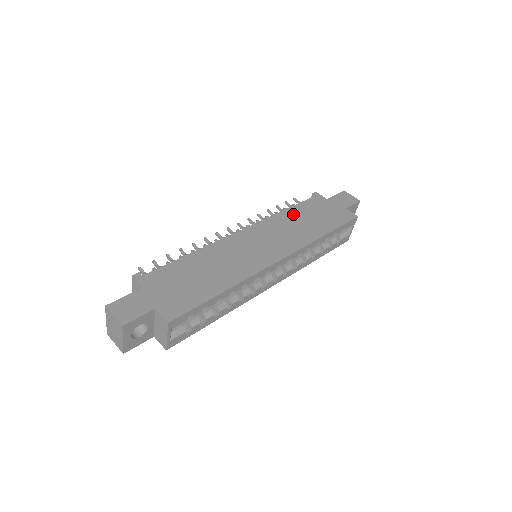
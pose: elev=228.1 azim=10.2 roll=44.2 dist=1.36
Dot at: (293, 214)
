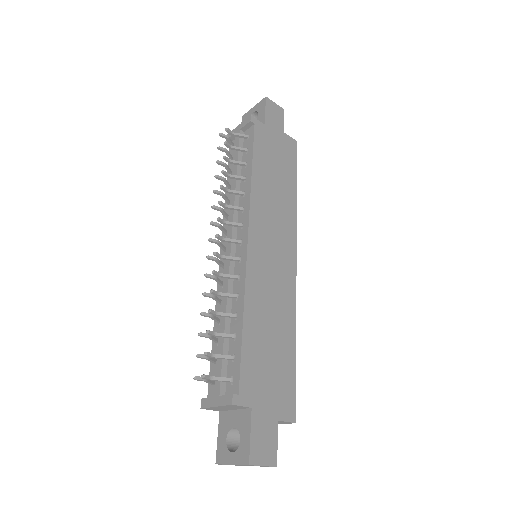
Dot at: (261, 176)
